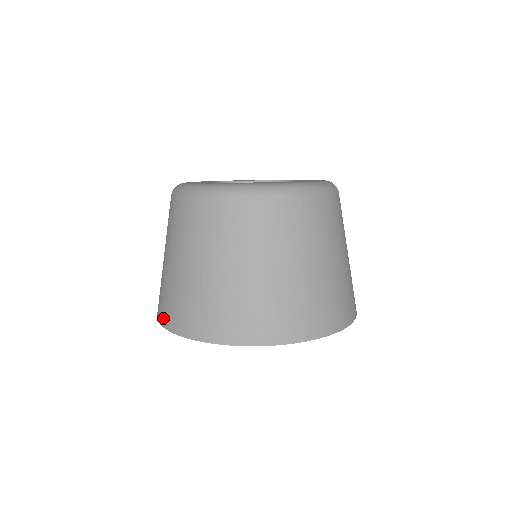
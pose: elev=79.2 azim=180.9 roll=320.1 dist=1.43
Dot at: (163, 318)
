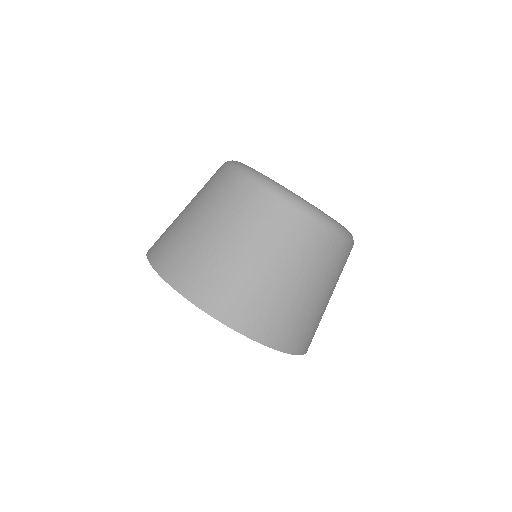
Dot at: (160, 263)
